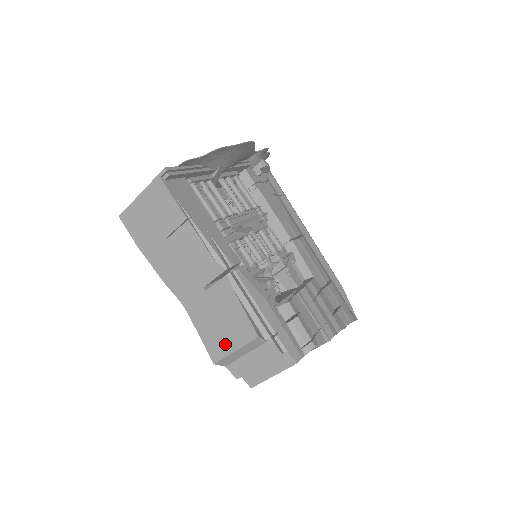
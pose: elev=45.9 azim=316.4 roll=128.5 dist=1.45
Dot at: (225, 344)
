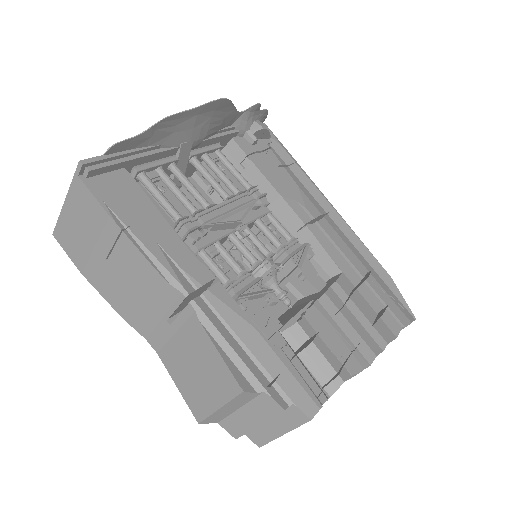
Dot at: (205, 398)
